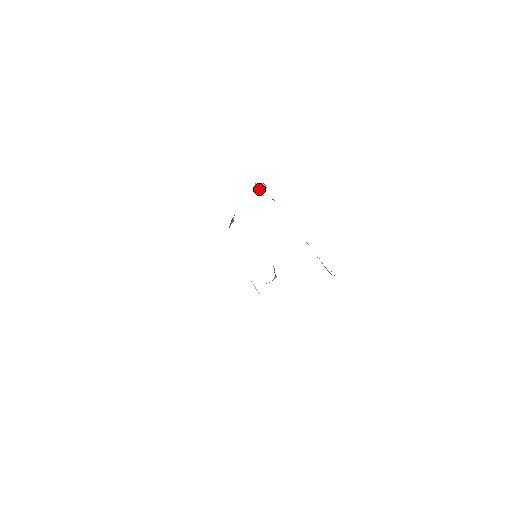
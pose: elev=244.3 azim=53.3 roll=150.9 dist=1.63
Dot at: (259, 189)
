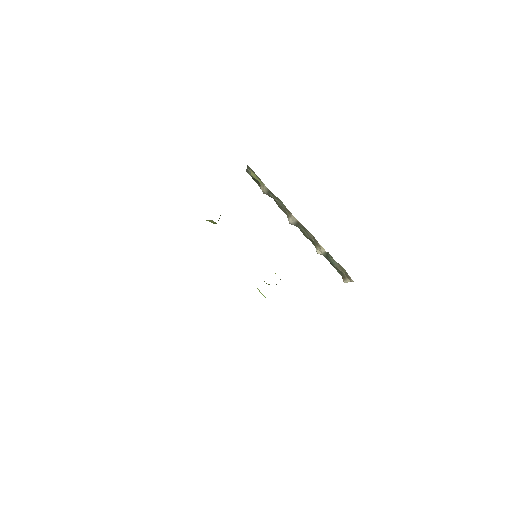
Dot at: (255, 176)
